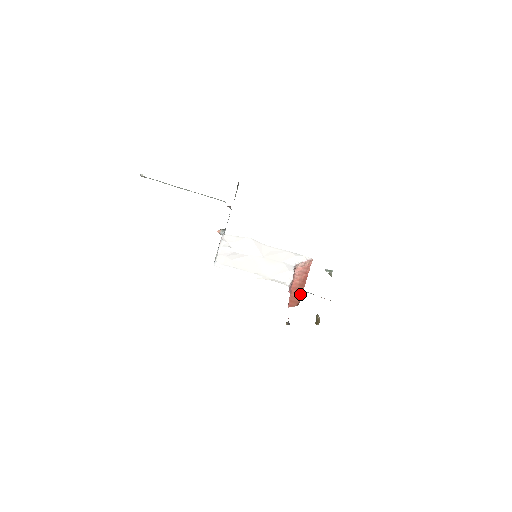
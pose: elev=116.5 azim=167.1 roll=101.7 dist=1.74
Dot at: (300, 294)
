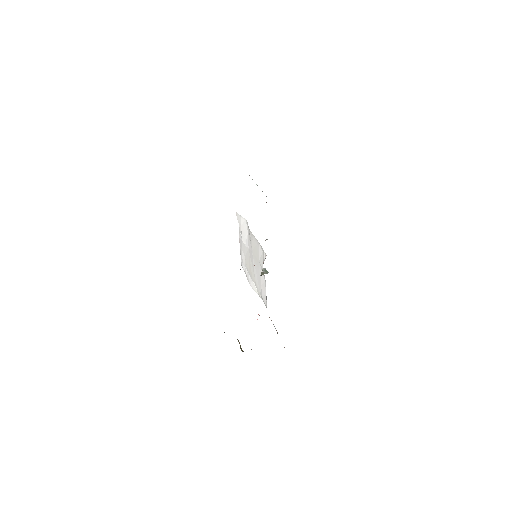
Dot at: occluded
